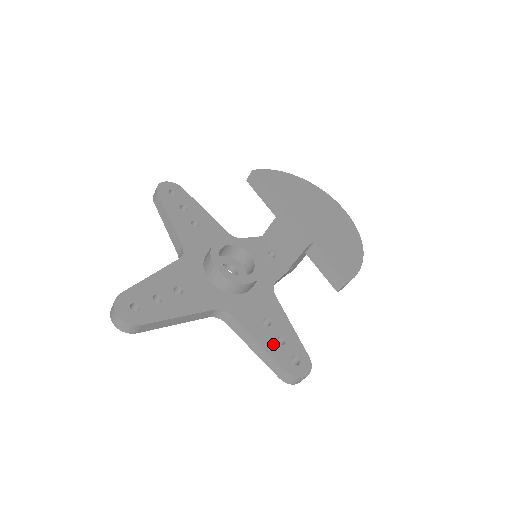
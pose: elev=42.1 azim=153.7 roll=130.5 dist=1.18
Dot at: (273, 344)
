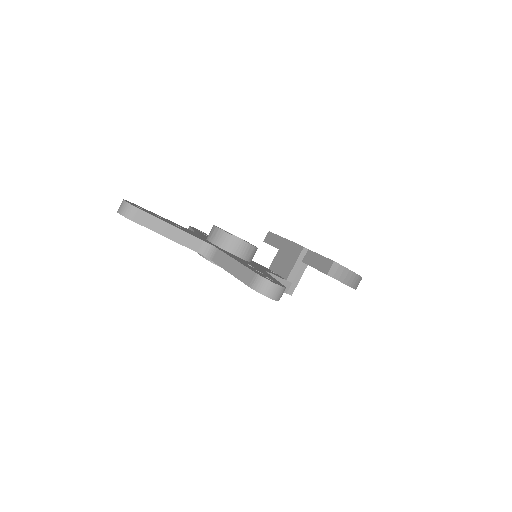
Dot at: (250, 267)
